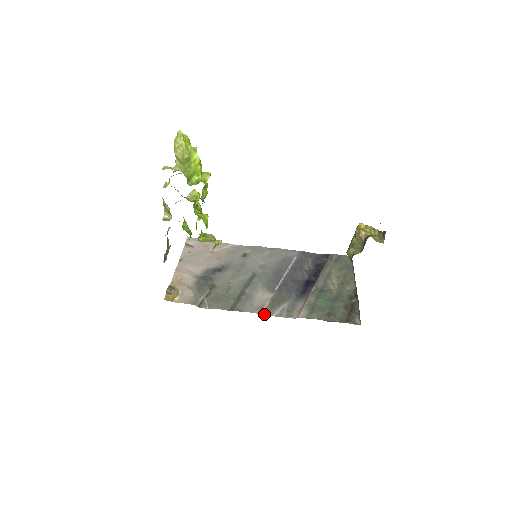
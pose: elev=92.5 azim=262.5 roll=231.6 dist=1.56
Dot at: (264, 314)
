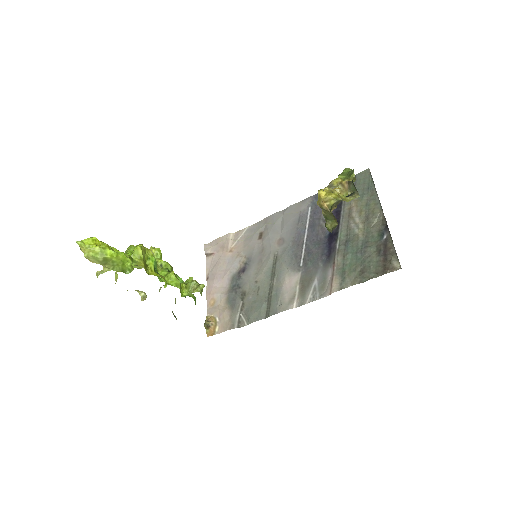
Dot at: (298, 305)
